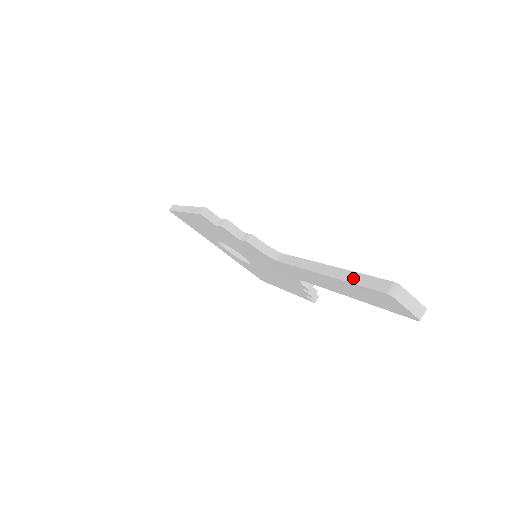
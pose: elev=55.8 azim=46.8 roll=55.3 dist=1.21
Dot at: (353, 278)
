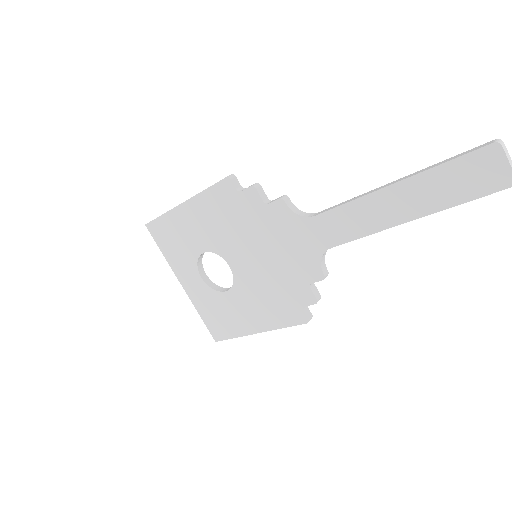
Dot at: (440, 163)
